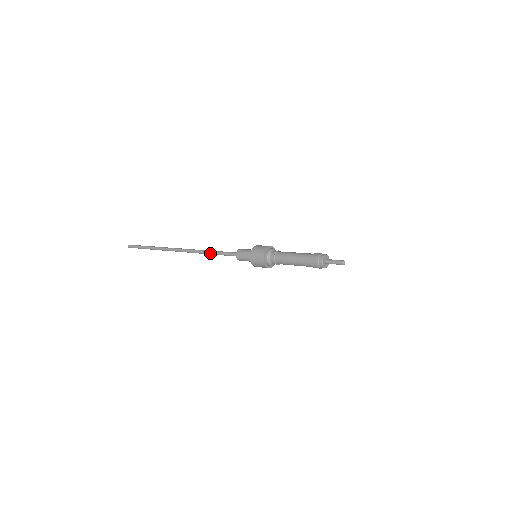
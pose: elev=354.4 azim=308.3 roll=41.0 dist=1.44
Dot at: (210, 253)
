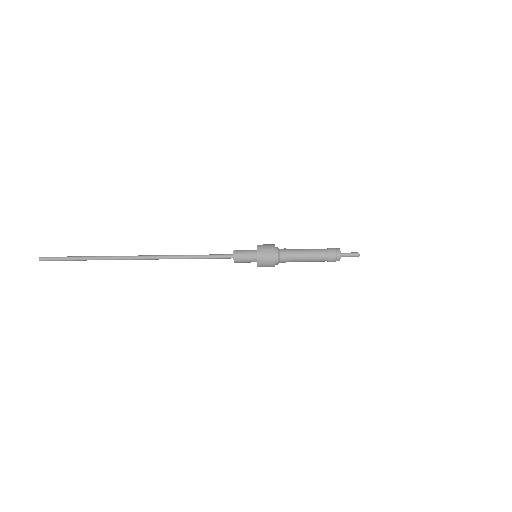
Dot at: (191, 255)
